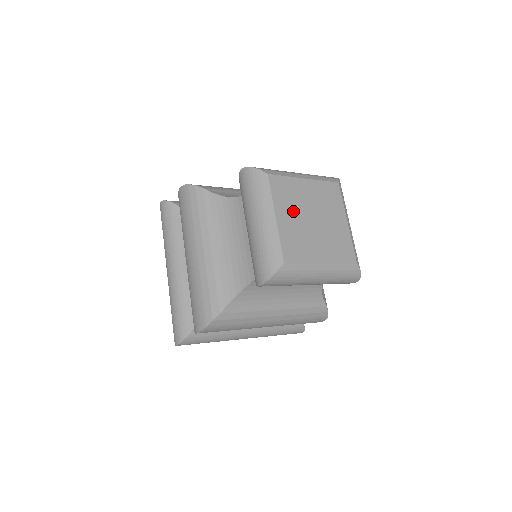
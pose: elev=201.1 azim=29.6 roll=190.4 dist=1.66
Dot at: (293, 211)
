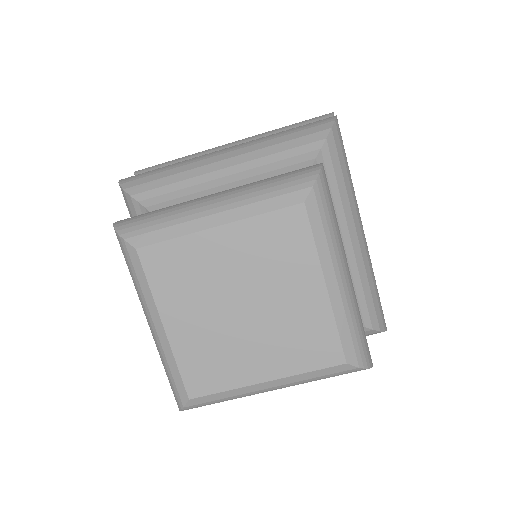
Dot at: (197, 304)
